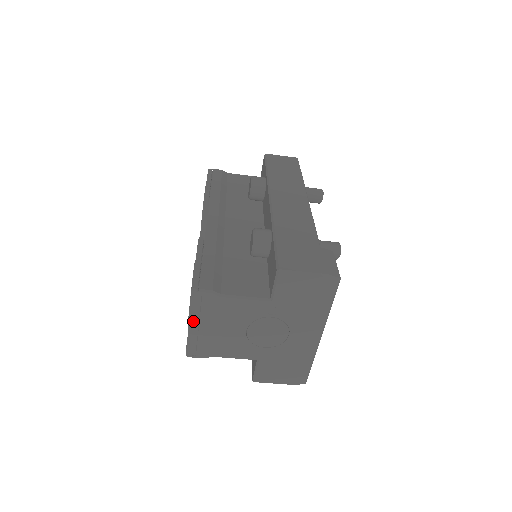
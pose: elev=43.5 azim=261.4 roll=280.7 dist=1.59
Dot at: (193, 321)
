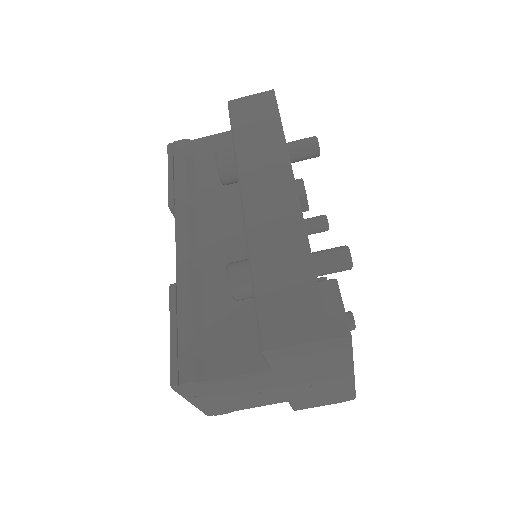
Dot at: (193, 401)
